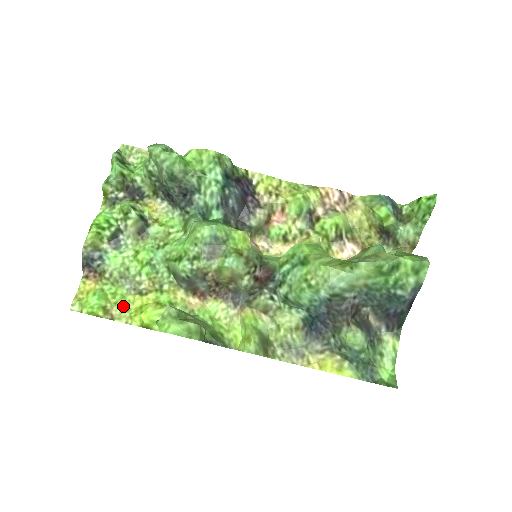
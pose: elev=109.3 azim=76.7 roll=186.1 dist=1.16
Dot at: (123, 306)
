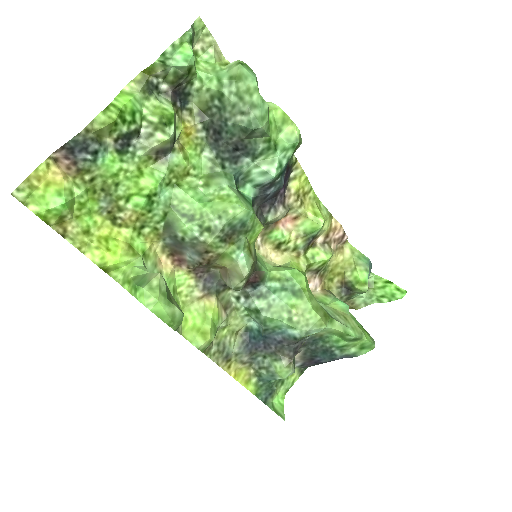
Dot at: (85, 226)
